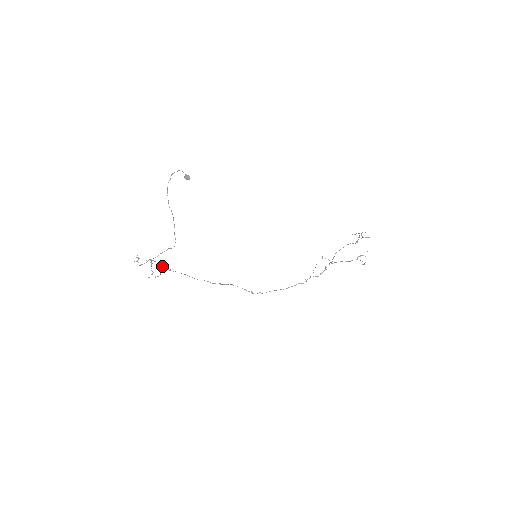
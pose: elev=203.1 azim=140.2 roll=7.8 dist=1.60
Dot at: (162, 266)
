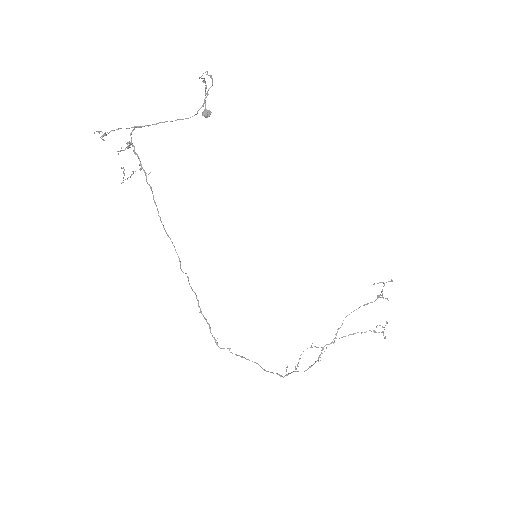
Dot at: (140, 161)
